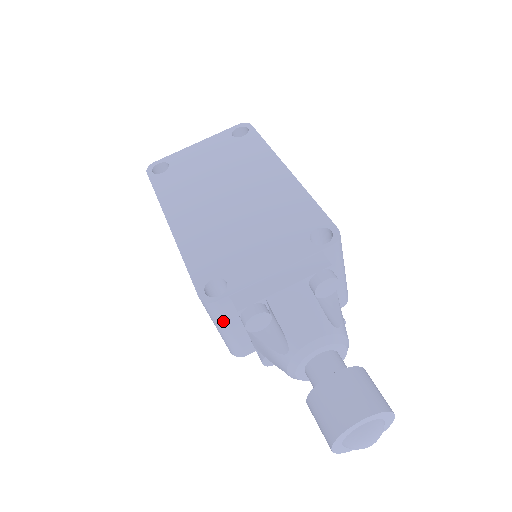
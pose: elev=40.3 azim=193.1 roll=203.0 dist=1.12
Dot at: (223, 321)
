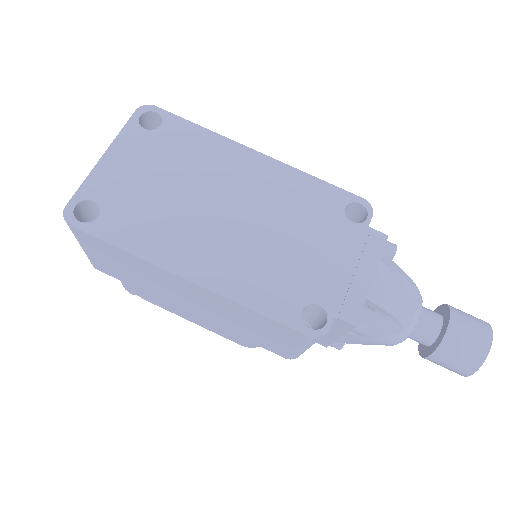
Dot at: occluded
